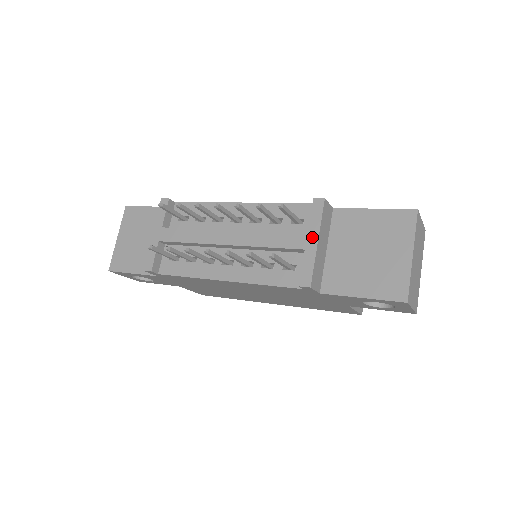
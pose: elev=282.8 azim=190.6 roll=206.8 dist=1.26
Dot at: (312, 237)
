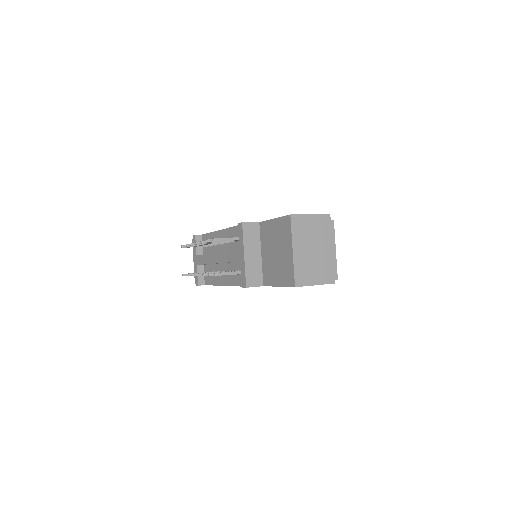
Dot at: (242, 252)
